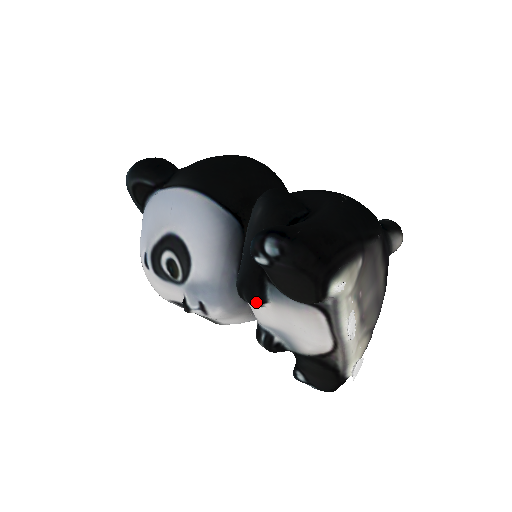
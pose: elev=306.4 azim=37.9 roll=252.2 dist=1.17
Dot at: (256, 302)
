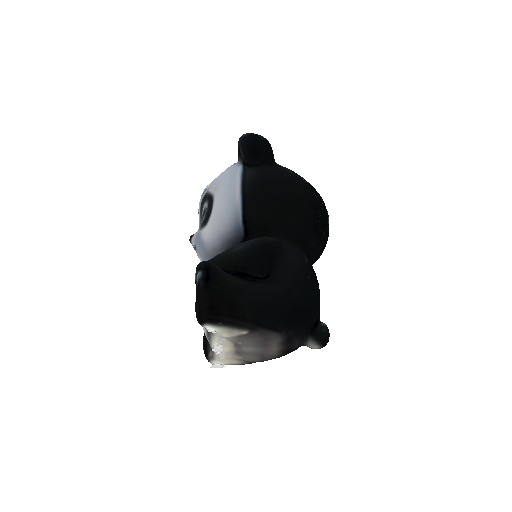
Dot at: occluded
